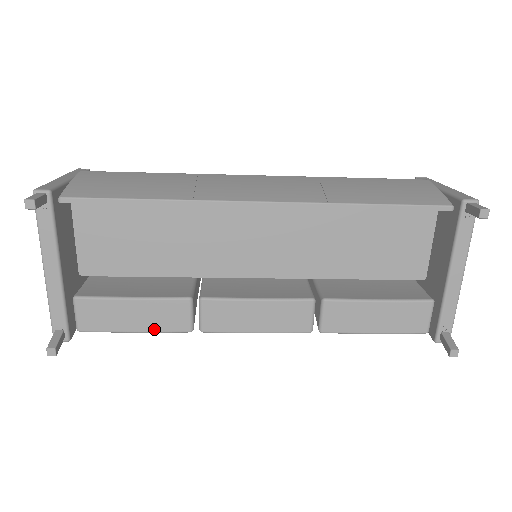
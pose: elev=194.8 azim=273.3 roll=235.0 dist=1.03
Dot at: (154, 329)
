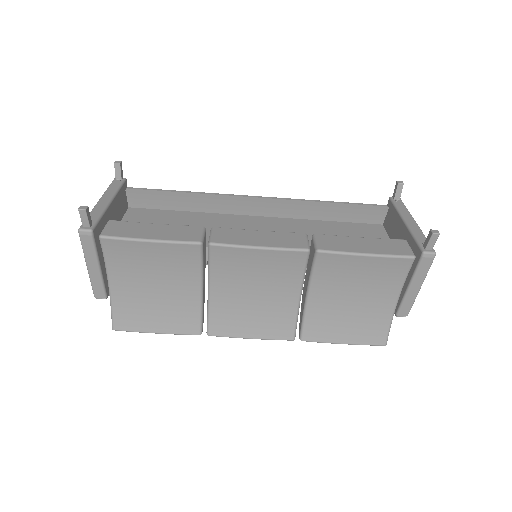
Dot at: (168, 239)
